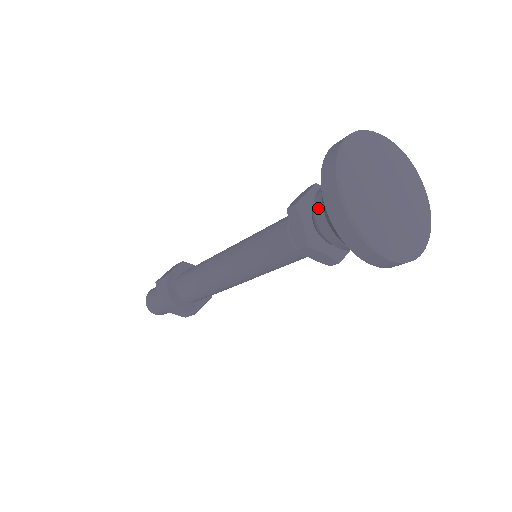
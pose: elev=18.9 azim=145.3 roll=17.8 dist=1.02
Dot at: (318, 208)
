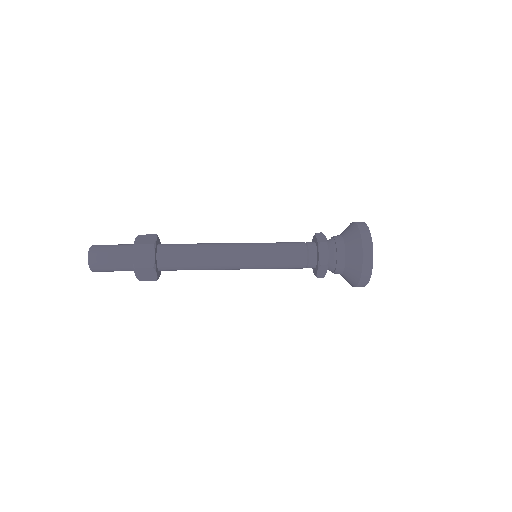
Dot at: (341, 249)
